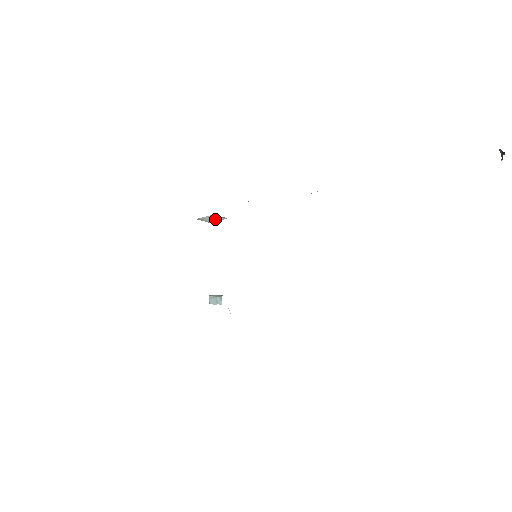
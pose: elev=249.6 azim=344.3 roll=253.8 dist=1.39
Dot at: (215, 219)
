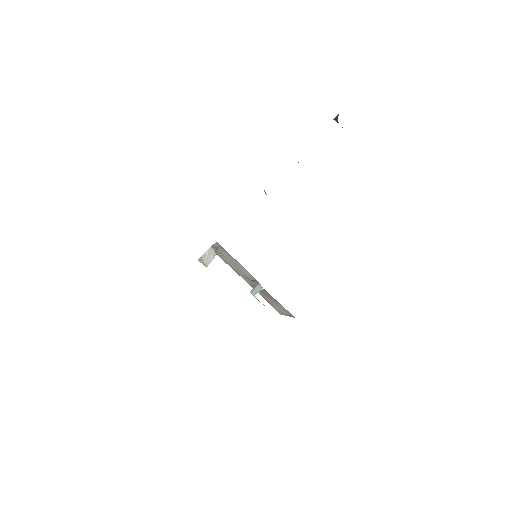
Dot at: (209, 258)
